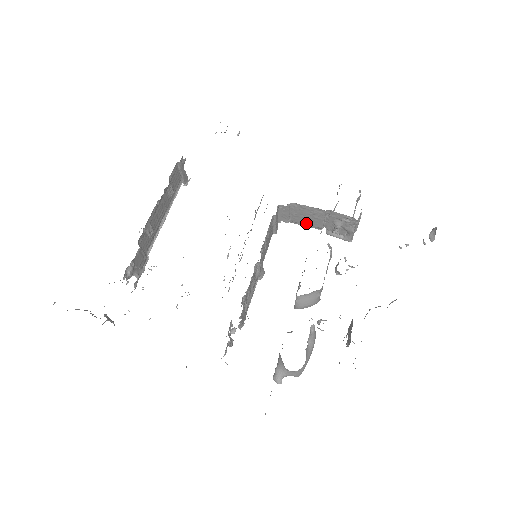
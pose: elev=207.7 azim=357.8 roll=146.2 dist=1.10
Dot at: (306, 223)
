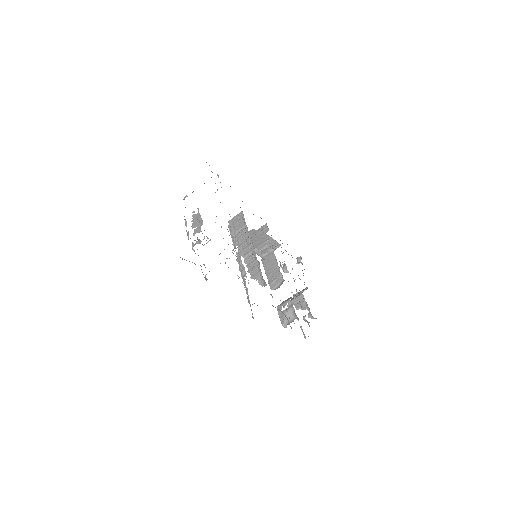
Dot at: occluded
